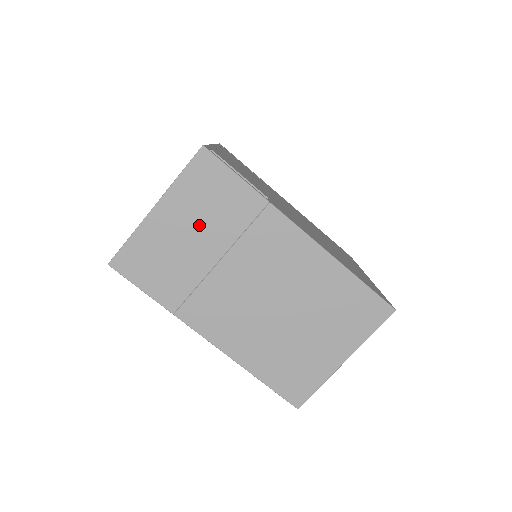
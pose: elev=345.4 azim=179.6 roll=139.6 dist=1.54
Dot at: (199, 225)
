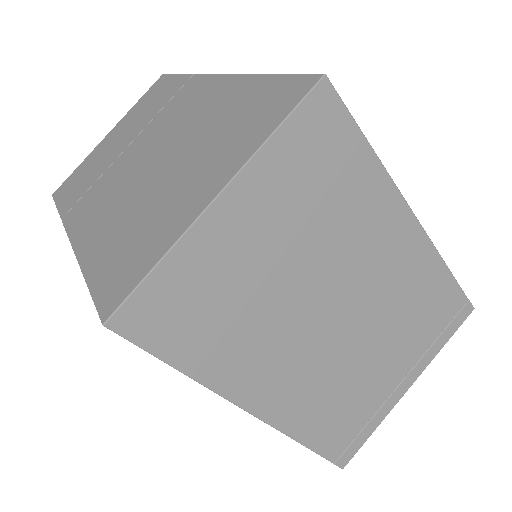
Dot at: (130, 127)
